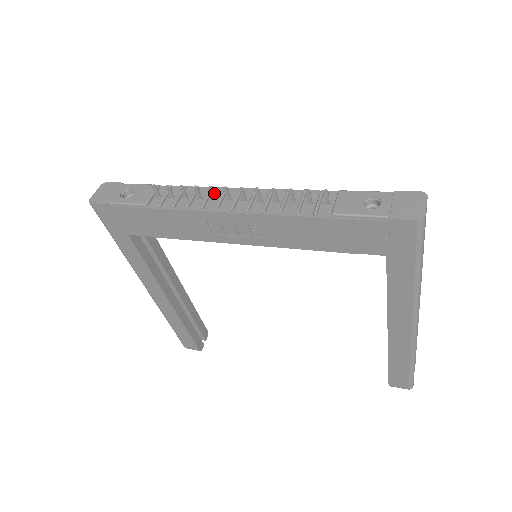
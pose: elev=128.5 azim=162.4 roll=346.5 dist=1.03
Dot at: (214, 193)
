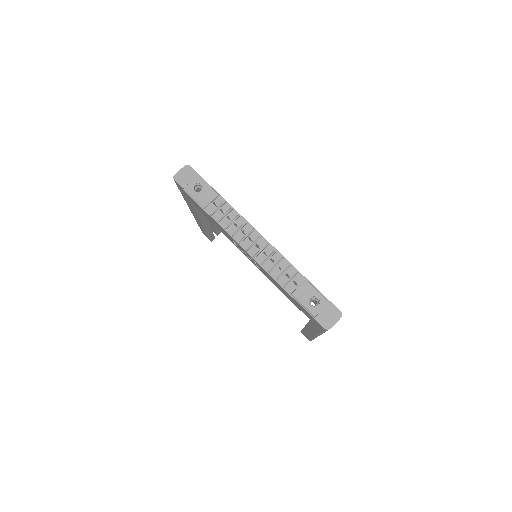
Dot at: (244, 232)
